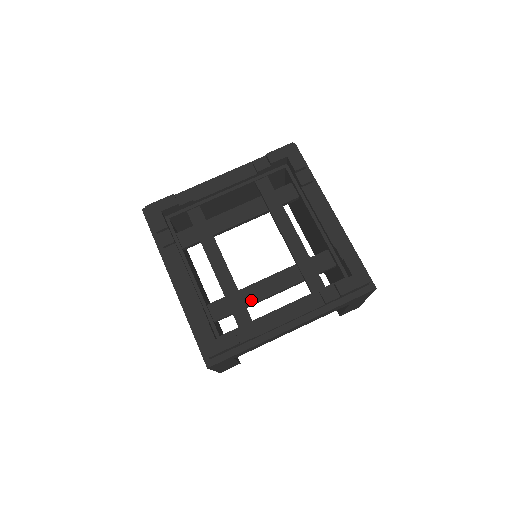
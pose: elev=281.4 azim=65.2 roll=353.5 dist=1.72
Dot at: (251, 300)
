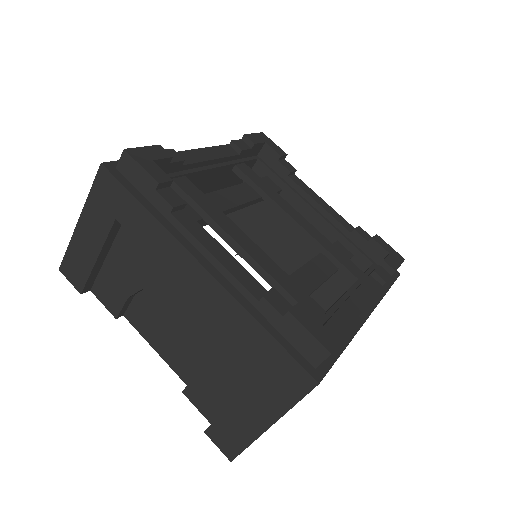
Dot at: (304, 290)
